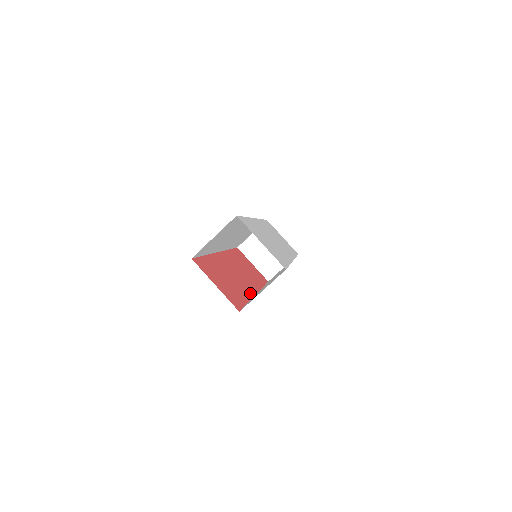
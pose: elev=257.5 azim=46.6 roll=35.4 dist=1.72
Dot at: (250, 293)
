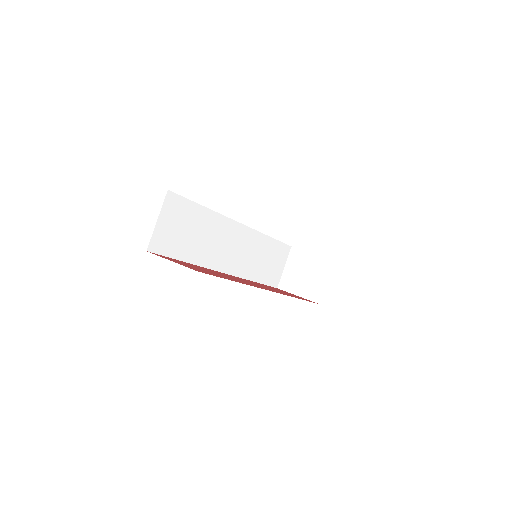
Dot at: occluded
